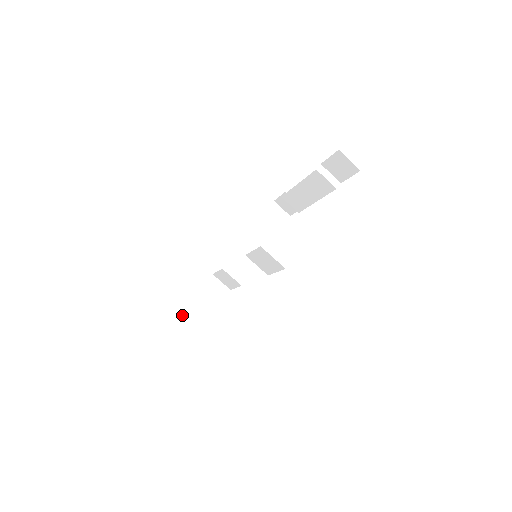
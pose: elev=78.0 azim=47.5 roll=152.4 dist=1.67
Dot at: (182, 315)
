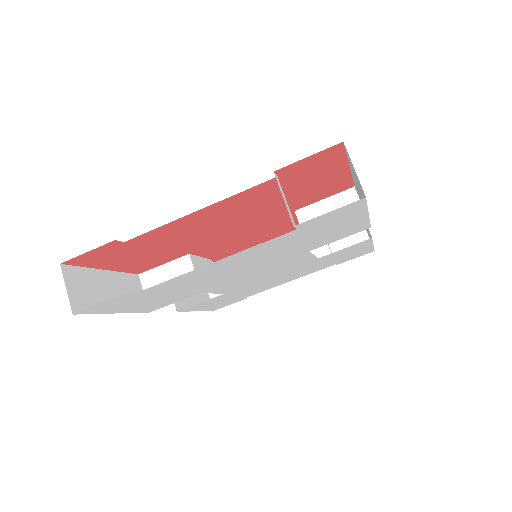
Dot at: (87, 272)
